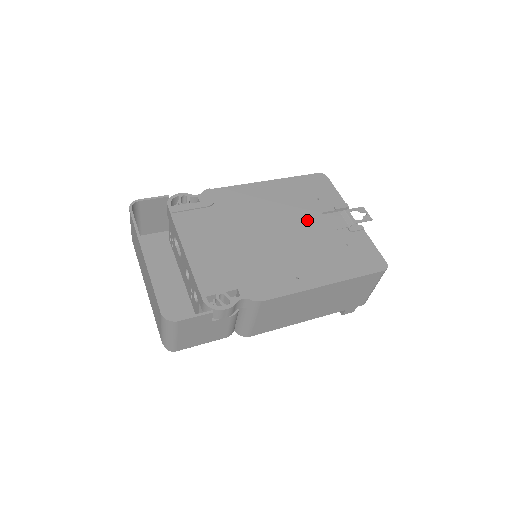
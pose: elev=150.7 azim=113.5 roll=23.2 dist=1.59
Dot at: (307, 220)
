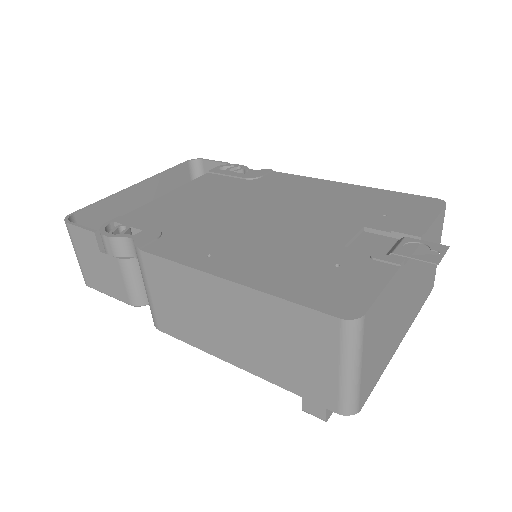
Dot at: (328, 224)
